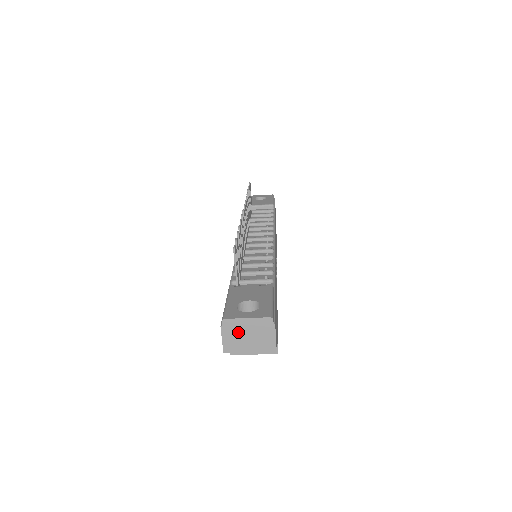
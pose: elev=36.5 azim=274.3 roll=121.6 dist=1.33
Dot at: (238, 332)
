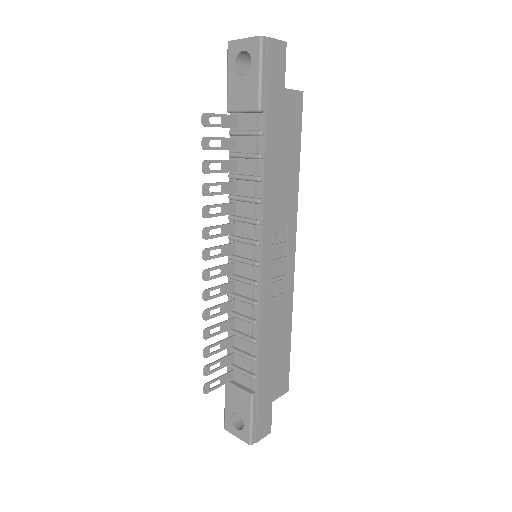
Dot at: occluded
